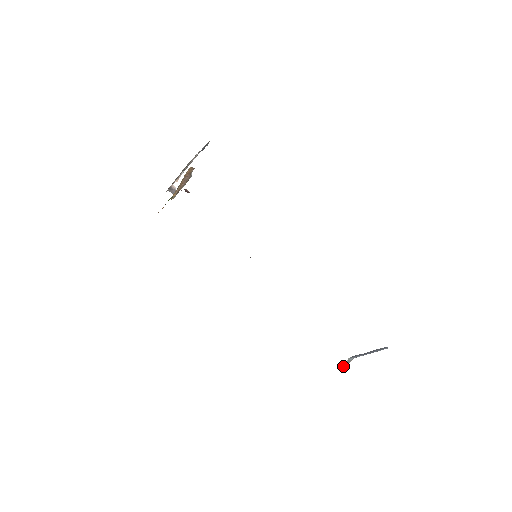
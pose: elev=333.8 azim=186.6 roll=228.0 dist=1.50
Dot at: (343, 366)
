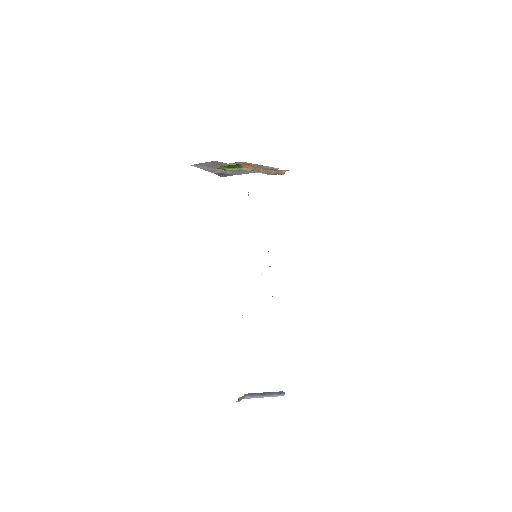
Dot at: (241, 398)
